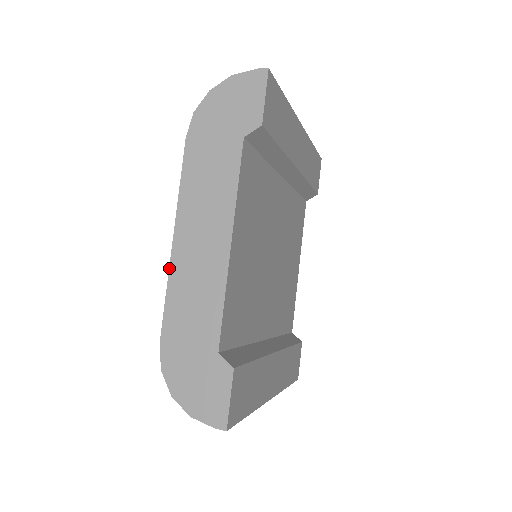
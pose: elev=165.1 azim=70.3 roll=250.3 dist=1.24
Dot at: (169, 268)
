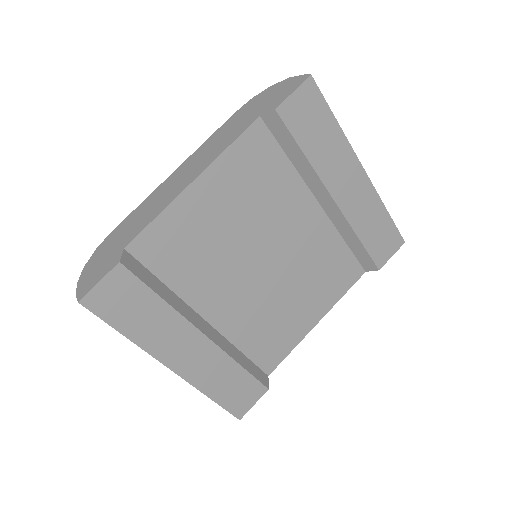
Dot at: (157, 188)
